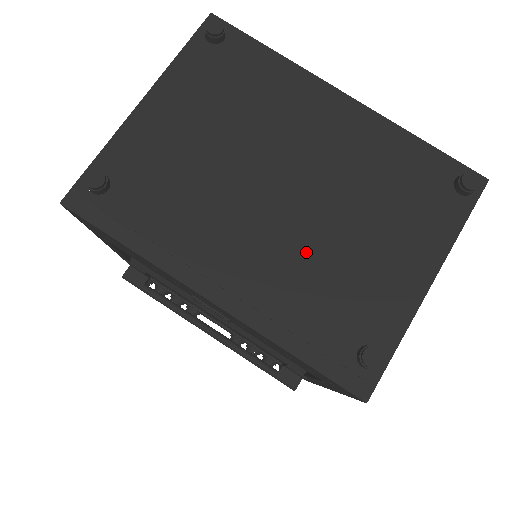
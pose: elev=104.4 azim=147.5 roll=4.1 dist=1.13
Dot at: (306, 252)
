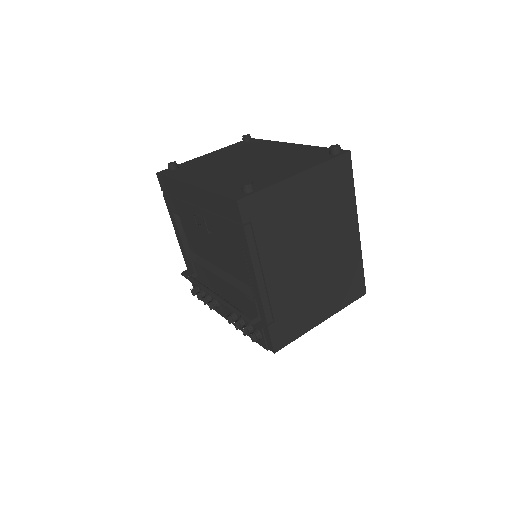
Dot at: (243, 172)
